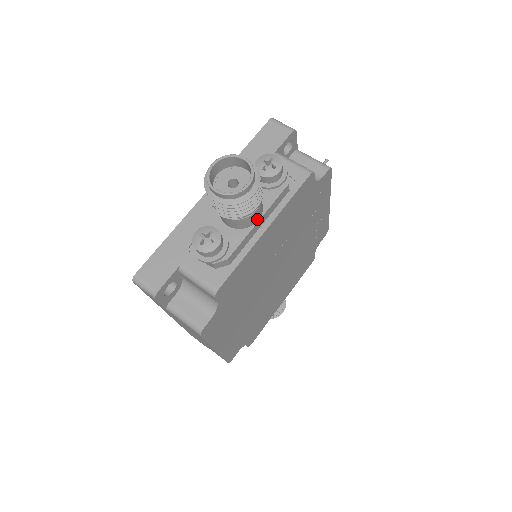
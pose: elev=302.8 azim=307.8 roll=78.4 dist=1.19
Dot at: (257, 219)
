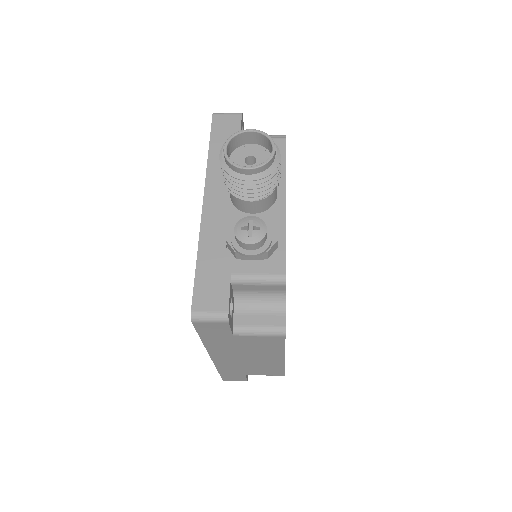
Dot at: (277, 193)
